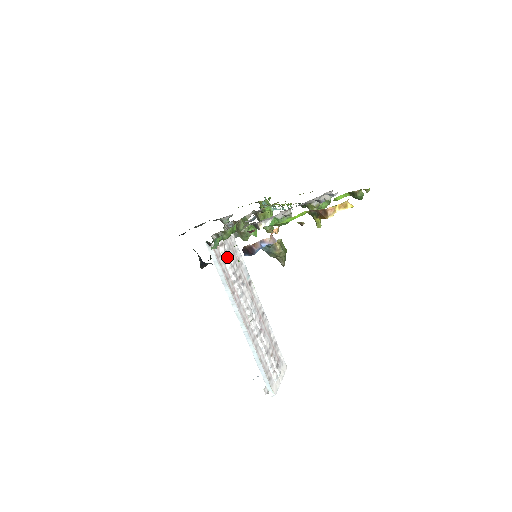
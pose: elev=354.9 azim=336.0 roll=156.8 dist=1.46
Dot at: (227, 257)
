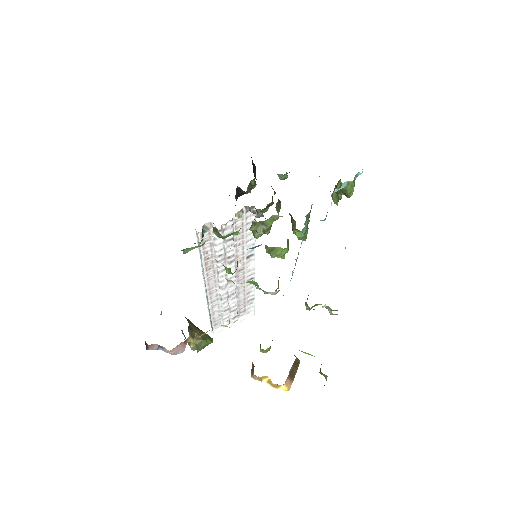
Dot at: (219, 242)
